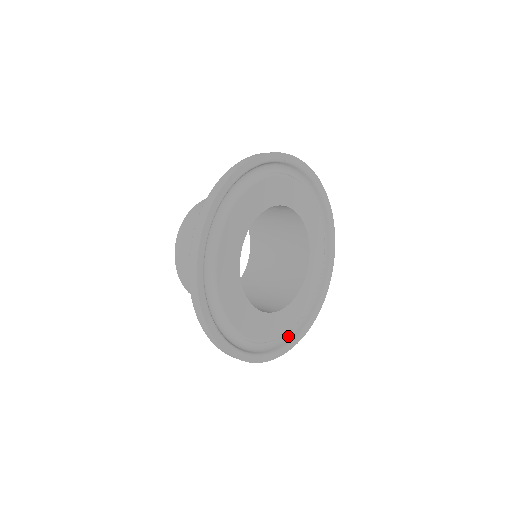
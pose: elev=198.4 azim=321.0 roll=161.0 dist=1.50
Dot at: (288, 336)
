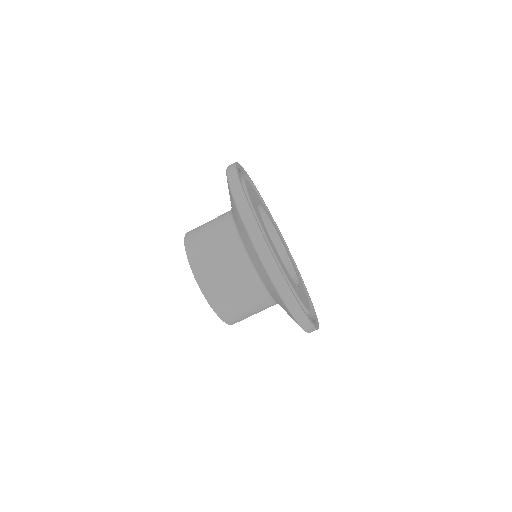
Dot at: occluded
